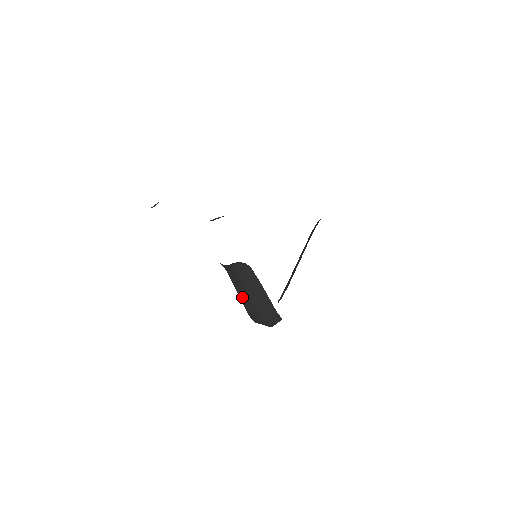
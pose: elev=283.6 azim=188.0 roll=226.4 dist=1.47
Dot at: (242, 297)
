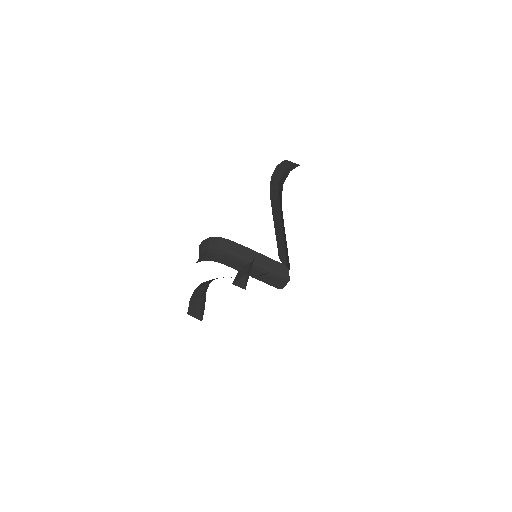
Dot at: (255, 276)
